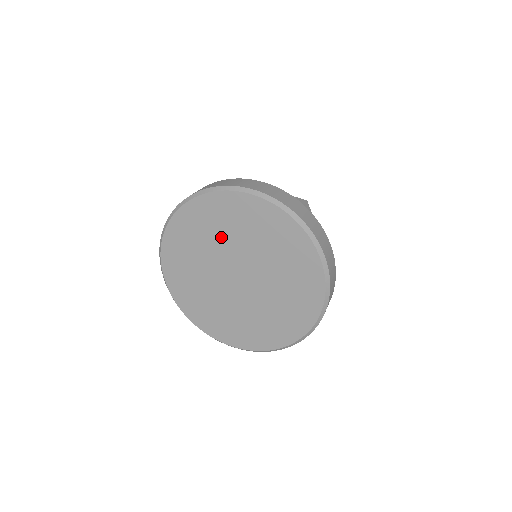
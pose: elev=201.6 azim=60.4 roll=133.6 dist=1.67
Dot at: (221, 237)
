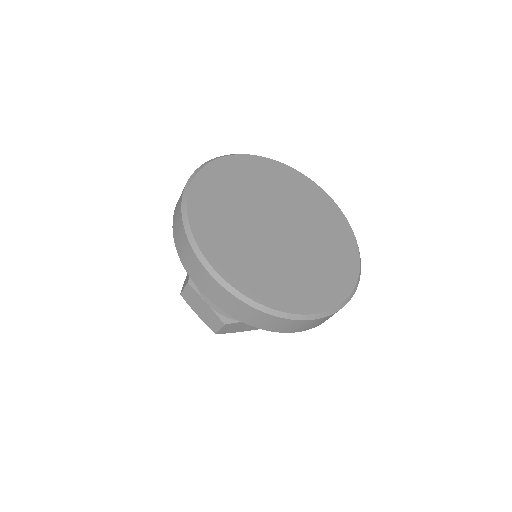
Dot at: (285, 195)
